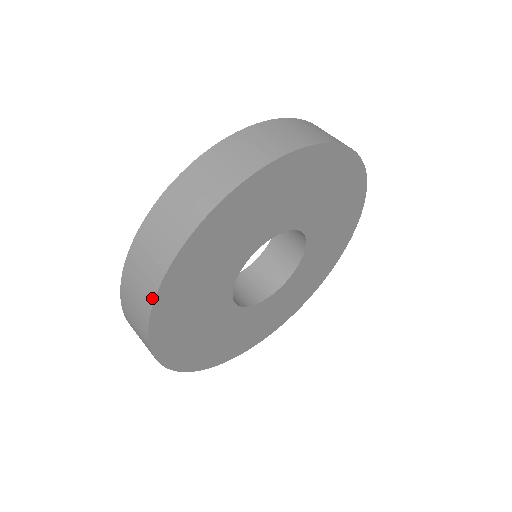
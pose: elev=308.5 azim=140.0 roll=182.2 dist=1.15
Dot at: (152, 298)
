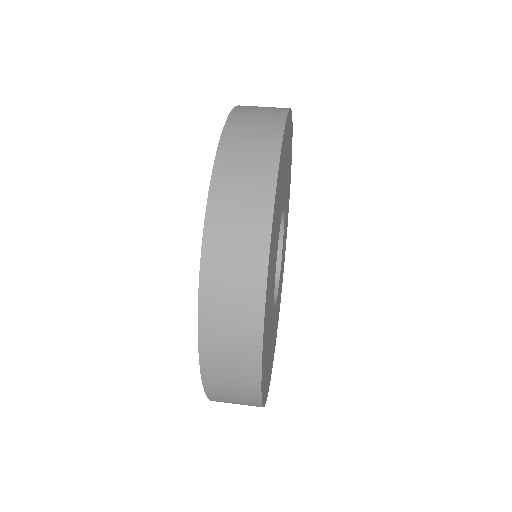
Dot at: (266, 243)
